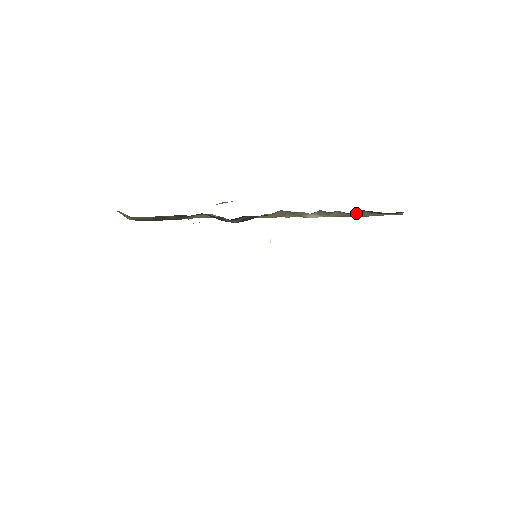
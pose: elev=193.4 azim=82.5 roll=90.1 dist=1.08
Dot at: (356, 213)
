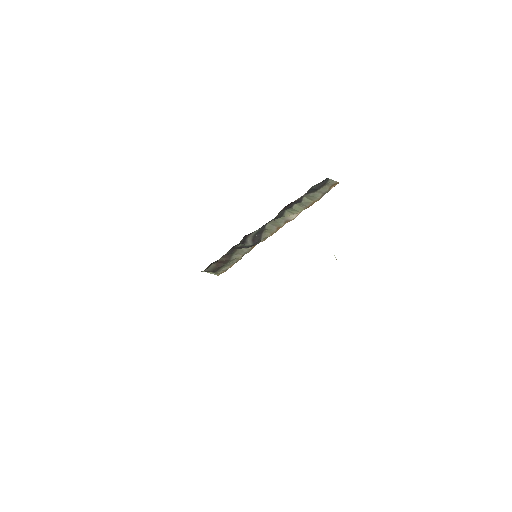
Dot at: (310, 199)
